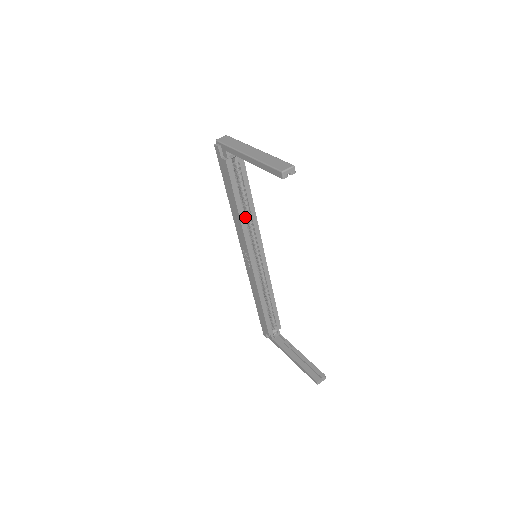
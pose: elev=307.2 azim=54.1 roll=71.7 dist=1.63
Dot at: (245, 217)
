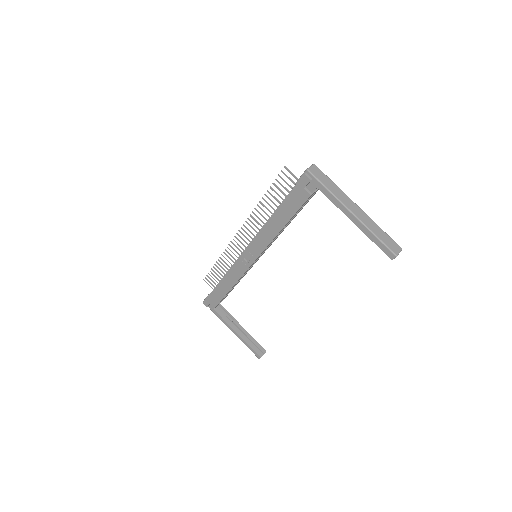
Dot at: occluded
